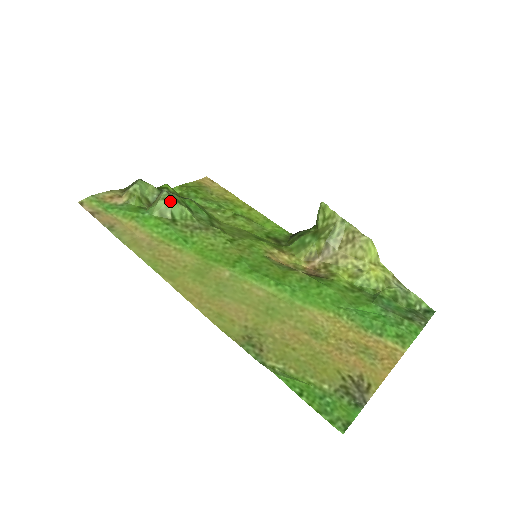
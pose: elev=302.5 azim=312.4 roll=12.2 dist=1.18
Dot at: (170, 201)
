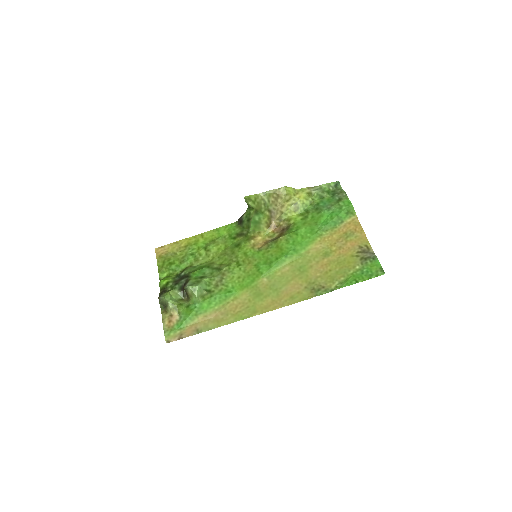
Dot at: (198, 287)
